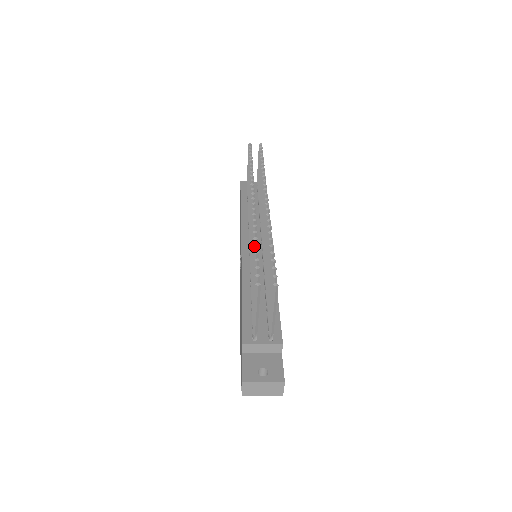
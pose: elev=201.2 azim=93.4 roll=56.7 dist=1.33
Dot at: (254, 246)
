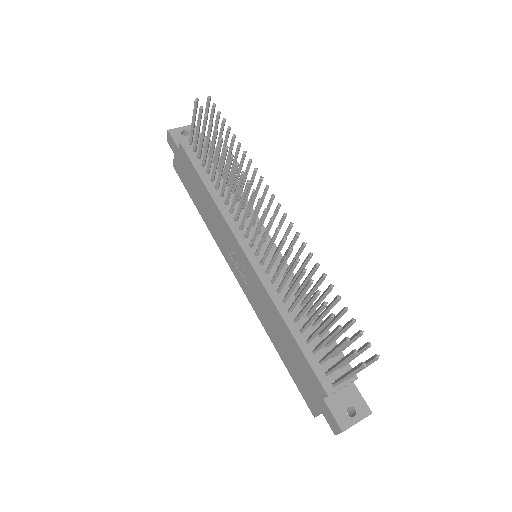
Dot at: (324, 305)
